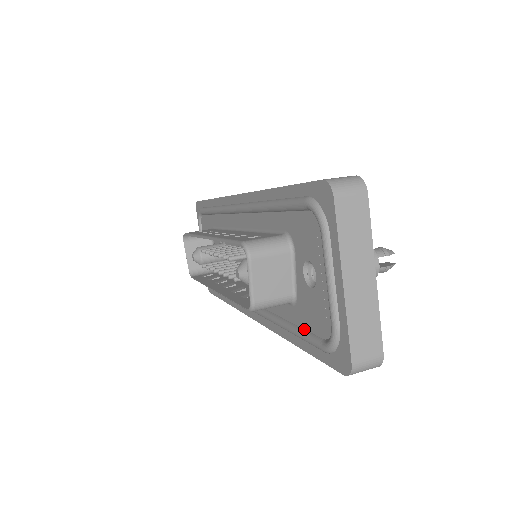
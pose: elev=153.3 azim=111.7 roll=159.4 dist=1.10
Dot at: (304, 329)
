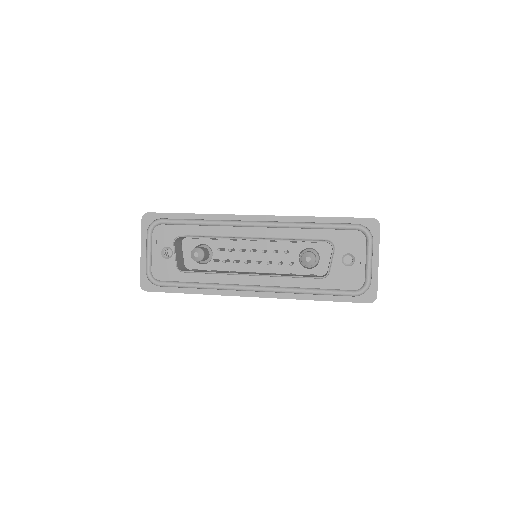
Dot at: (333, 289)
